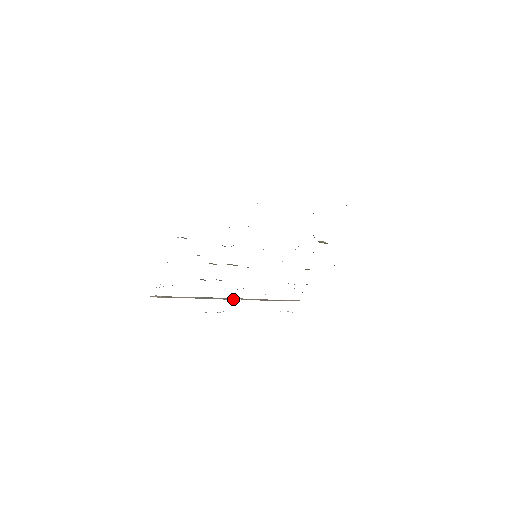
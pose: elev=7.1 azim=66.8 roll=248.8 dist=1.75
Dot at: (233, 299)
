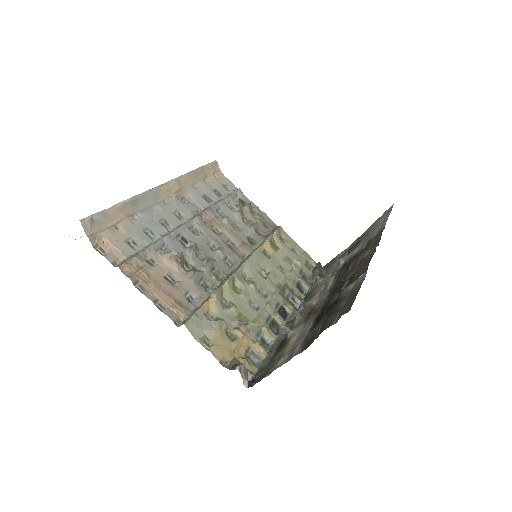
Dot at: (170, 193)
